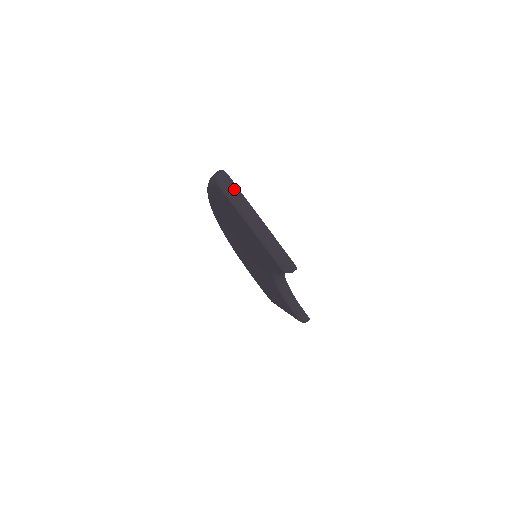
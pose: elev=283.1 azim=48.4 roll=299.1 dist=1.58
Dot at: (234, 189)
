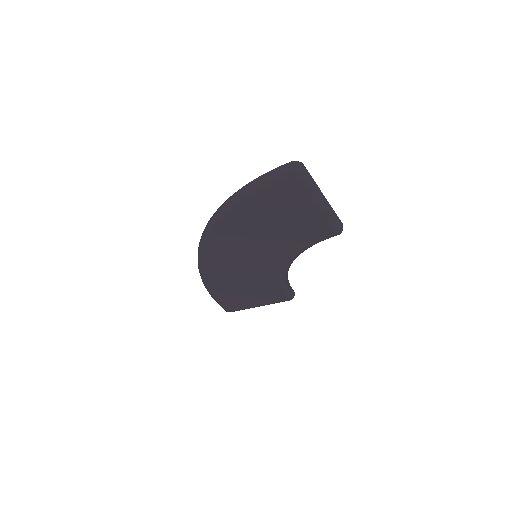
Dot at: (308, 174)
